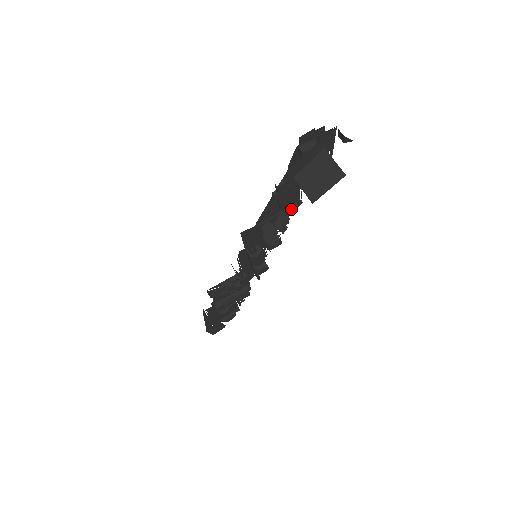
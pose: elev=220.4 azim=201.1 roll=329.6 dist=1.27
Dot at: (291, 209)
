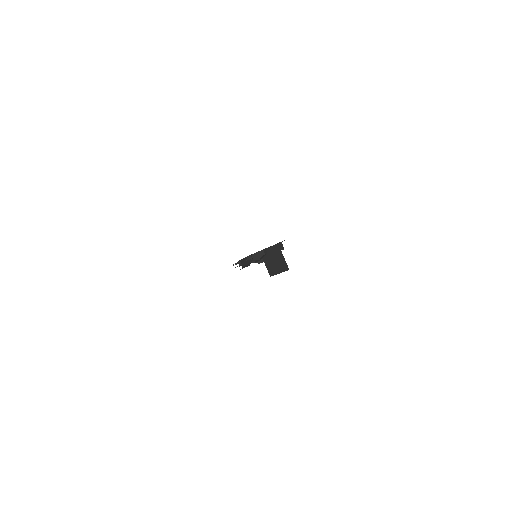
Dot at: occluded
